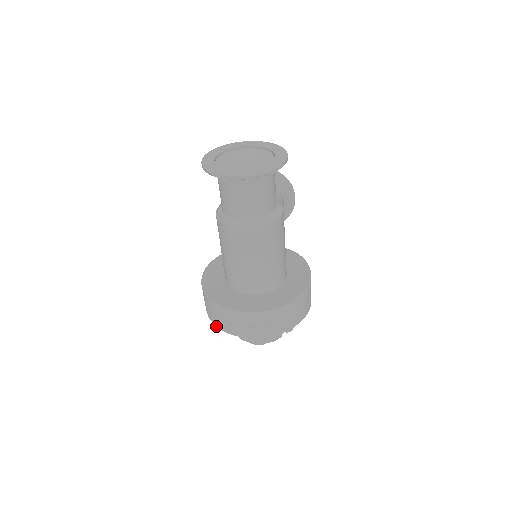
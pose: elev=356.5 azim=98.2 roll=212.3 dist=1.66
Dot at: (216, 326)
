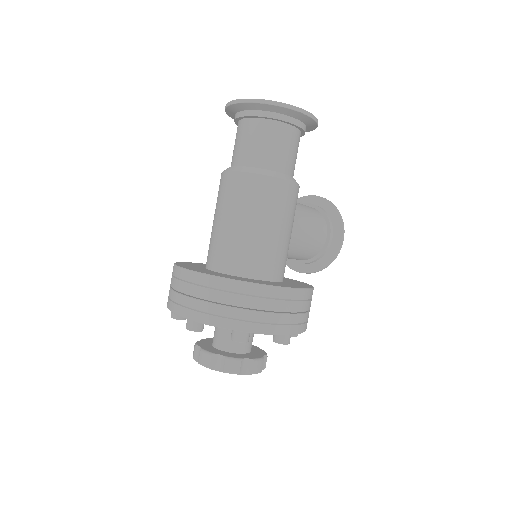
Dot at: occluded
